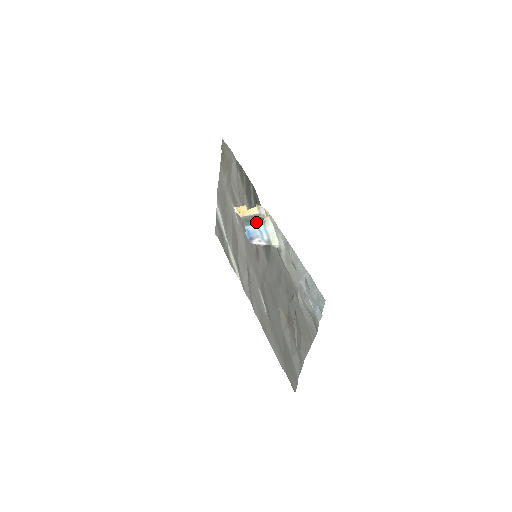
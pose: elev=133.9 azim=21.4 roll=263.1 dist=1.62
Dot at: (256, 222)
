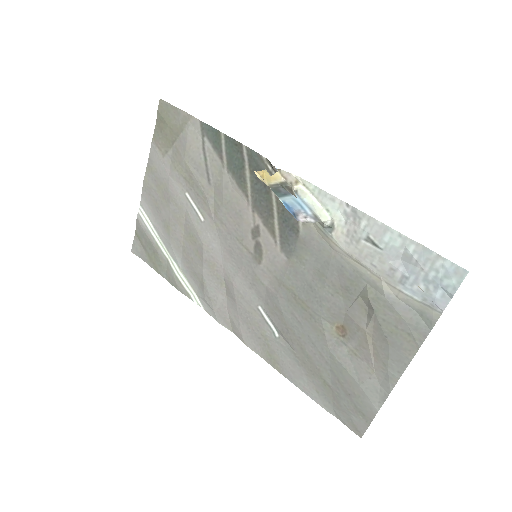
Dot at: (288, 192)
